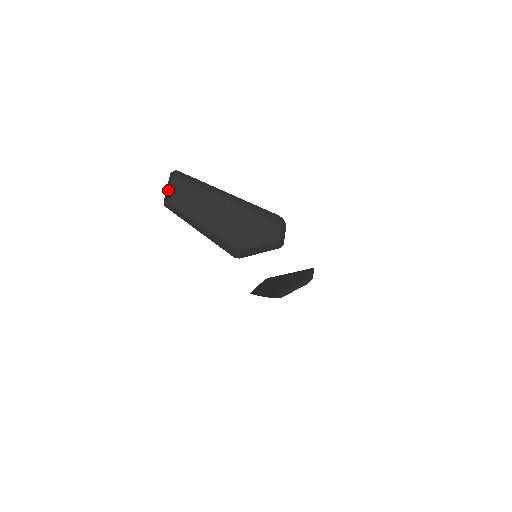
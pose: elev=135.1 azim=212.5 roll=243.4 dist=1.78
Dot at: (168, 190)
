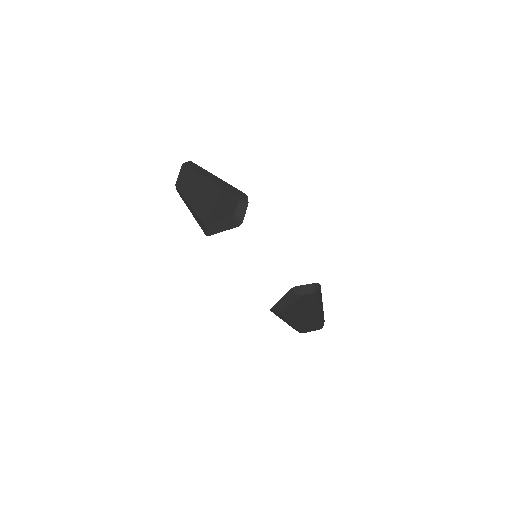
Dot at: occluded
